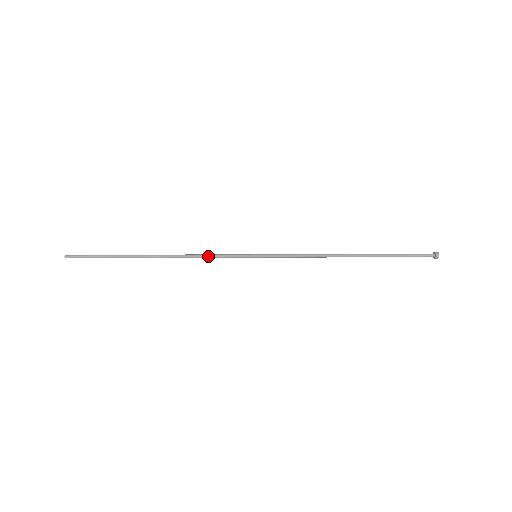
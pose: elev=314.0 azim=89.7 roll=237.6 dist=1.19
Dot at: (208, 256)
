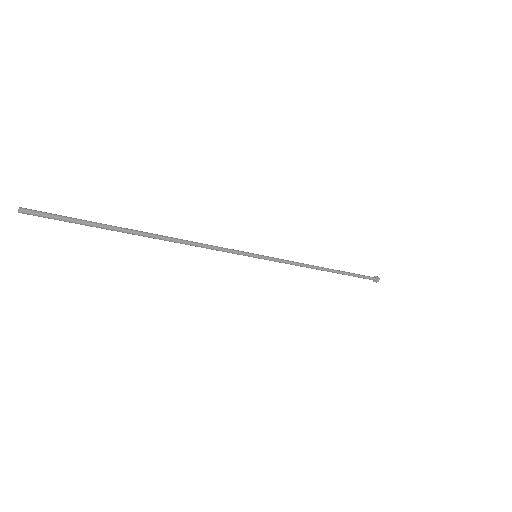
Dot at: (211, 246)
